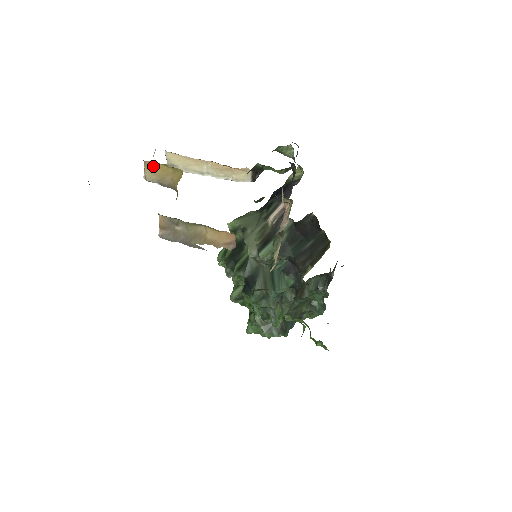
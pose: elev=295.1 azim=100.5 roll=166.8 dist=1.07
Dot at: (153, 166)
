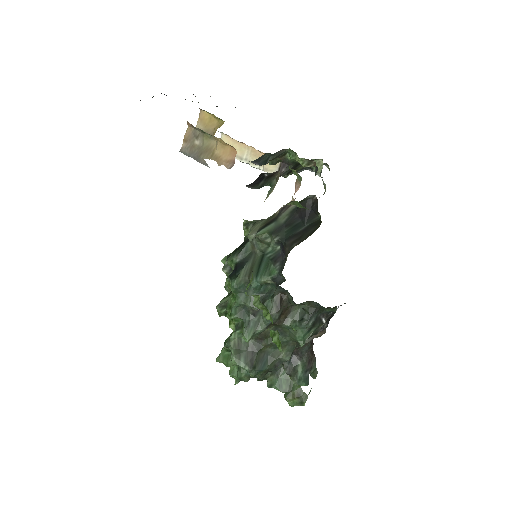
Dot at: (205, 117)
